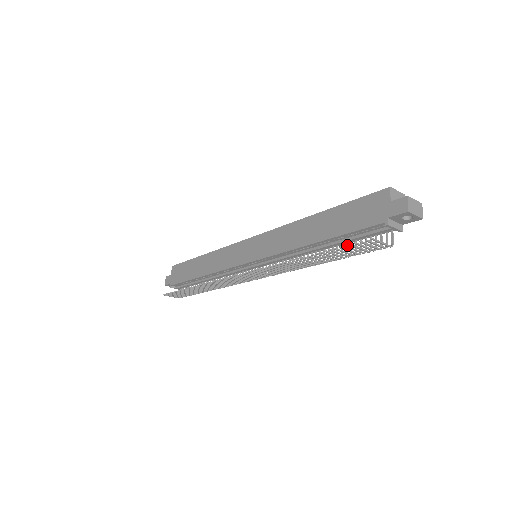
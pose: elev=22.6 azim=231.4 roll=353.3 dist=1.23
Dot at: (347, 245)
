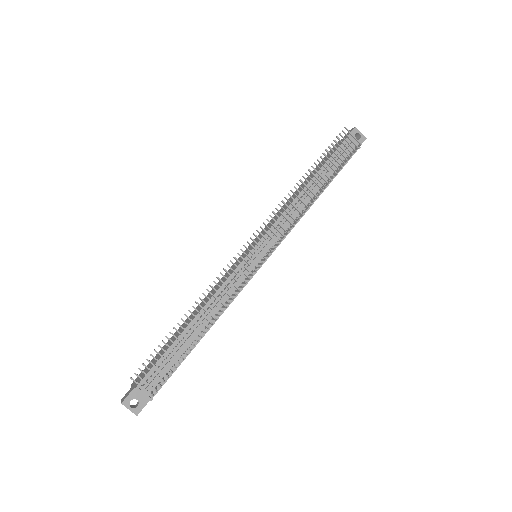
Dot at: occluded
